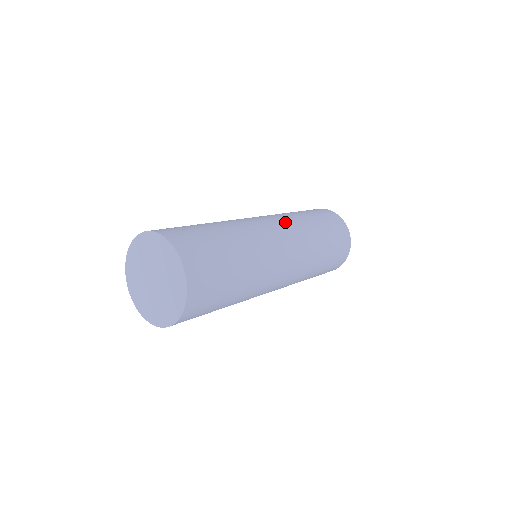
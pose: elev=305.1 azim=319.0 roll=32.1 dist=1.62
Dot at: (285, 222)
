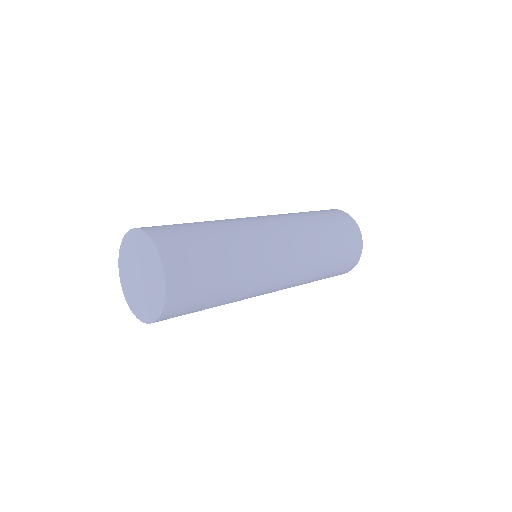
Dot at: (275, 216)
